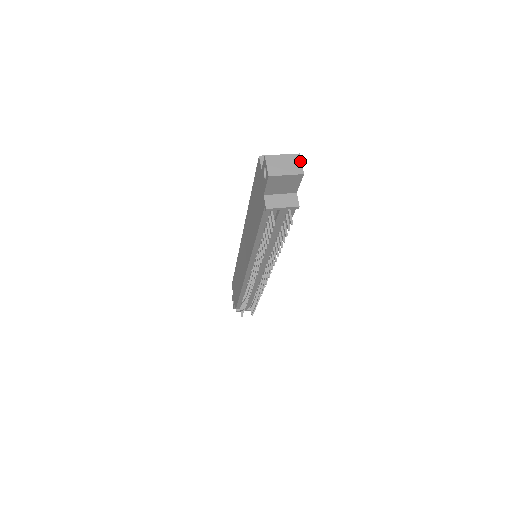
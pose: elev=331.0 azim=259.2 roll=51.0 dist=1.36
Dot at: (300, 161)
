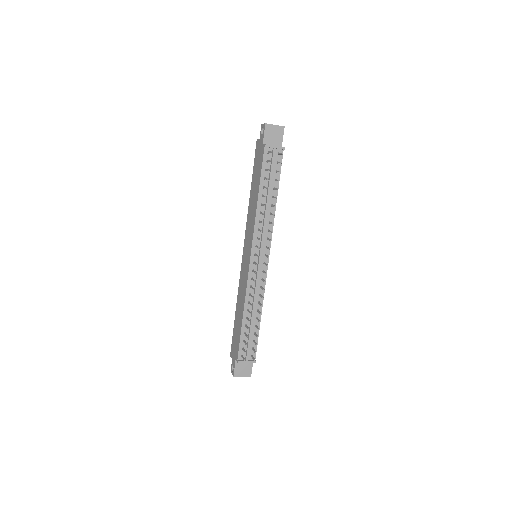
Dot at: occluded
